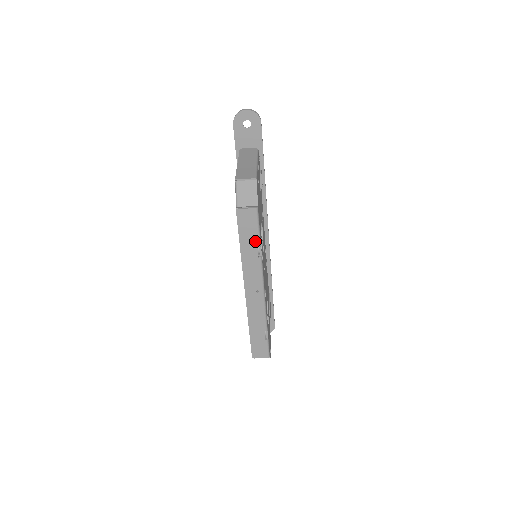
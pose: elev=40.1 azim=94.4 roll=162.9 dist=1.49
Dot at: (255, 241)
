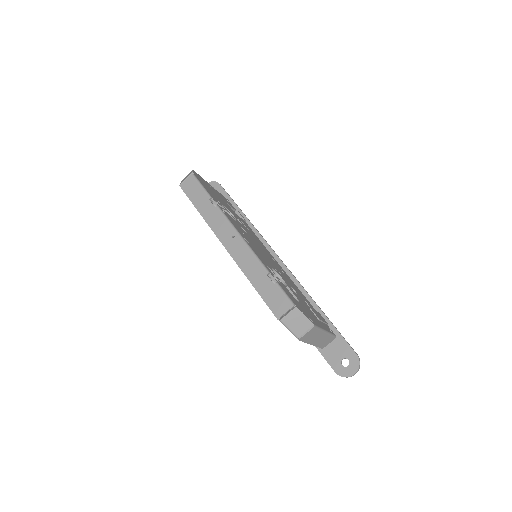
Dot at: (205, 197)
